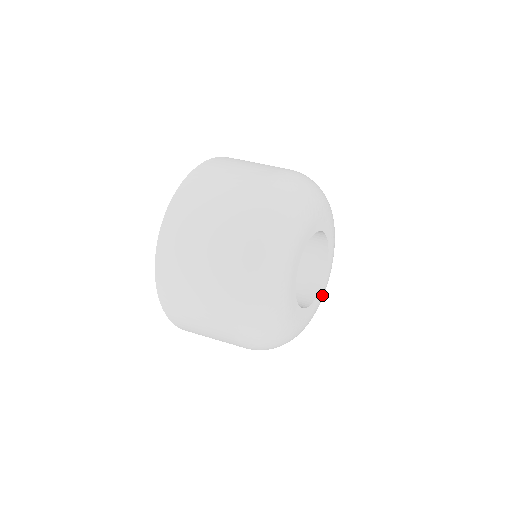
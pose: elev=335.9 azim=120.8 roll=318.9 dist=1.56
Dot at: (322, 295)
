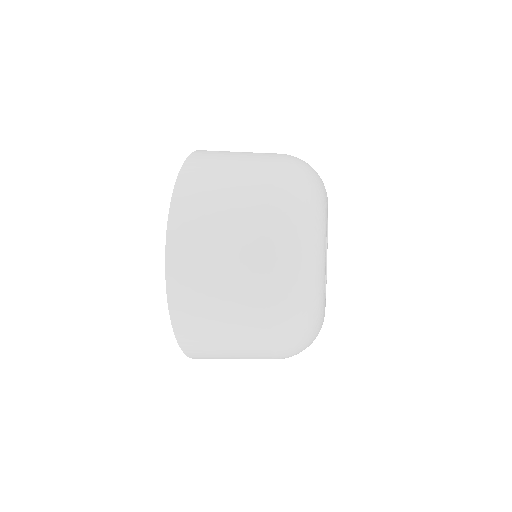
Dot at: occluded
